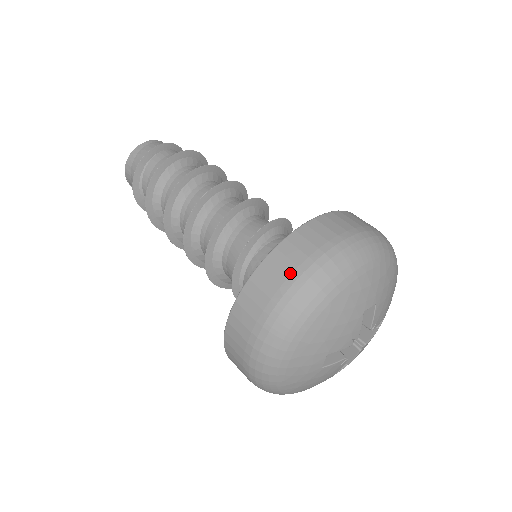
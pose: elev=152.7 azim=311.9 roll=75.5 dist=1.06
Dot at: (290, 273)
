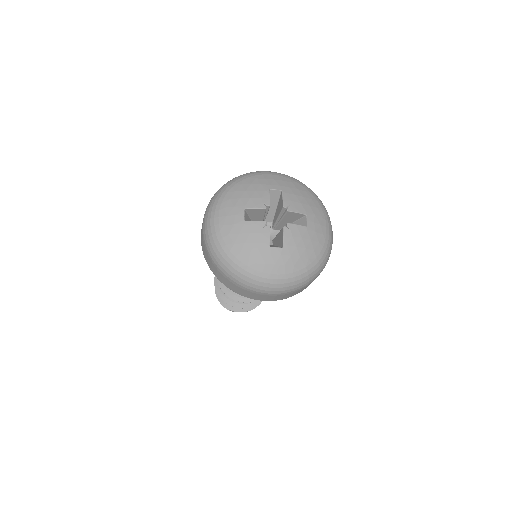
Dot at: occluded
